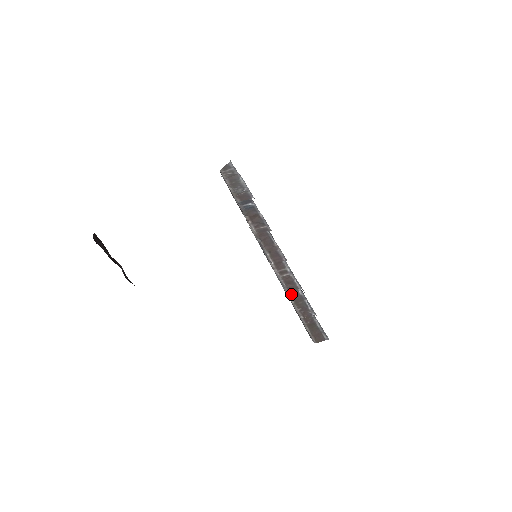
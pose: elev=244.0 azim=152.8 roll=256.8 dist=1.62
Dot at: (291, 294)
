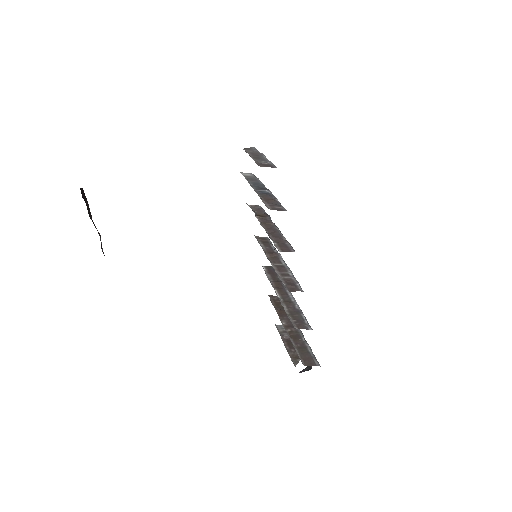
Dot at: (286, 306)
